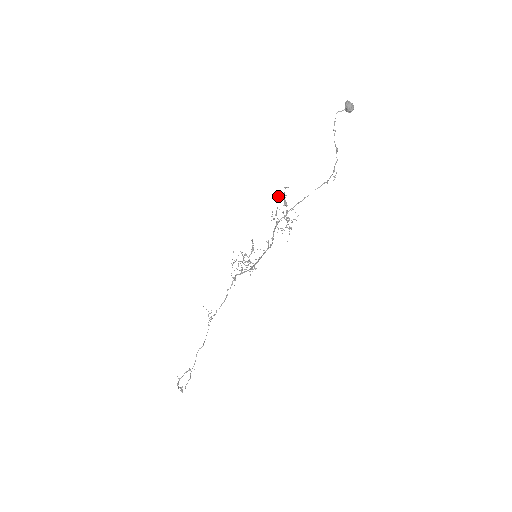
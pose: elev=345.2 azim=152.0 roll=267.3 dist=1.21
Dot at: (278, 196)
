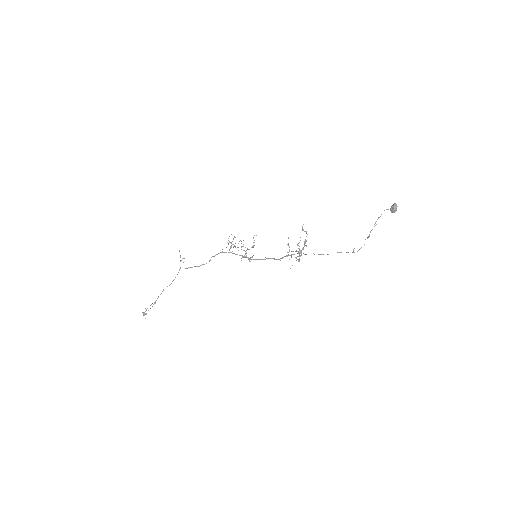
Dot at: occluded
